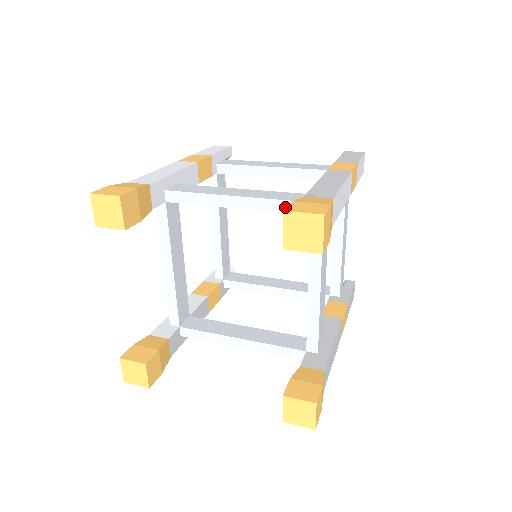
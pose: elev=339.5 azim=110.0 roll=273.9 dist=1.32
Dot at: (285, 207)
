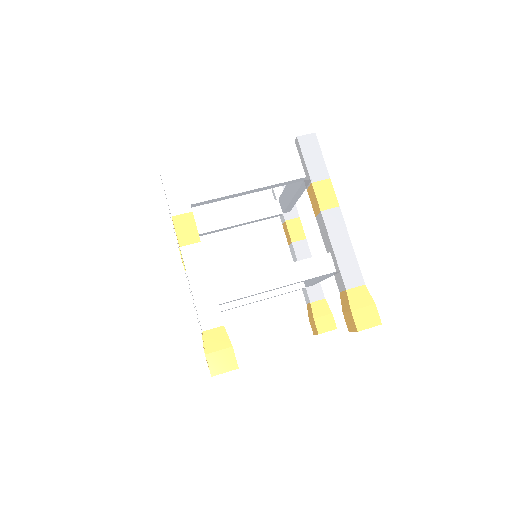
Dot at: (317, 277)
